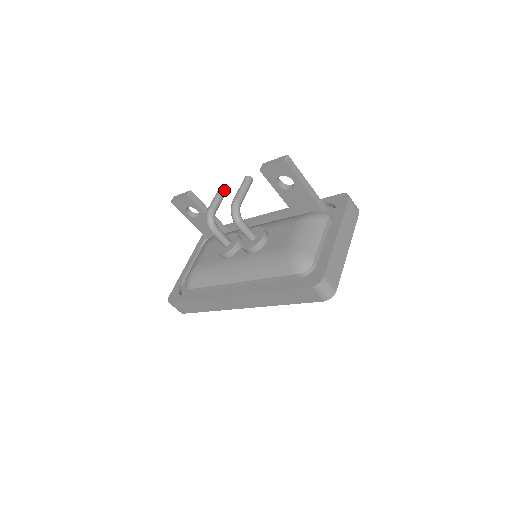
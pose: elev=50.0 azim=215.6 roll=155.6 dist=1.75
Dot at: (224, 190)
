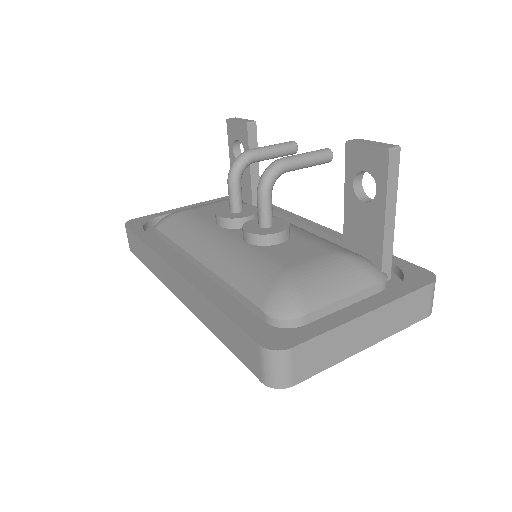
Dot at: (290, 148)
